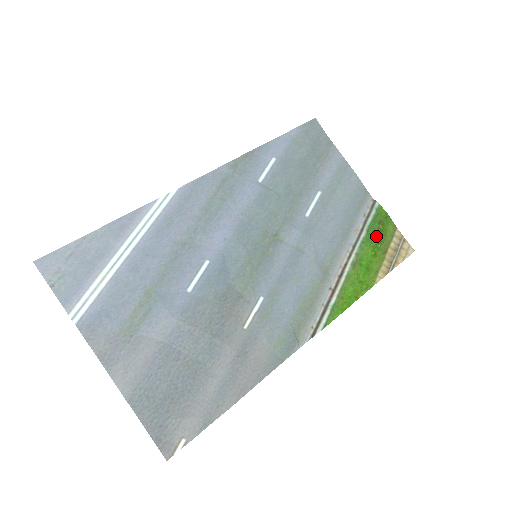
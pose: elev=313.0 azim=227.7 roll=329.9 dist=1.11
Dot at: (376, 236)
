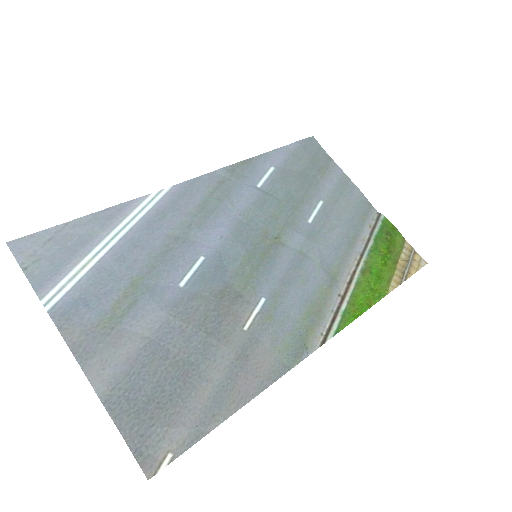
Dot at: (384, 246)
